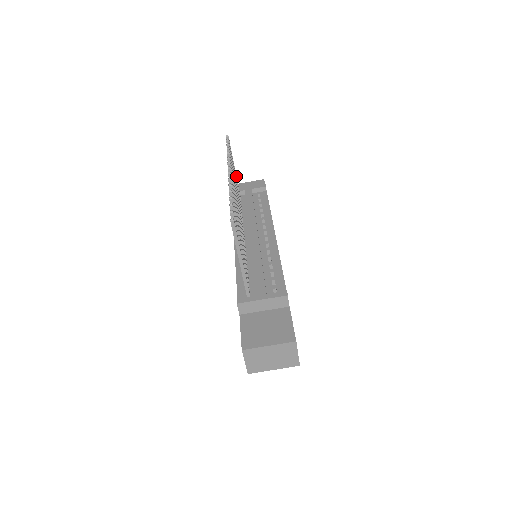
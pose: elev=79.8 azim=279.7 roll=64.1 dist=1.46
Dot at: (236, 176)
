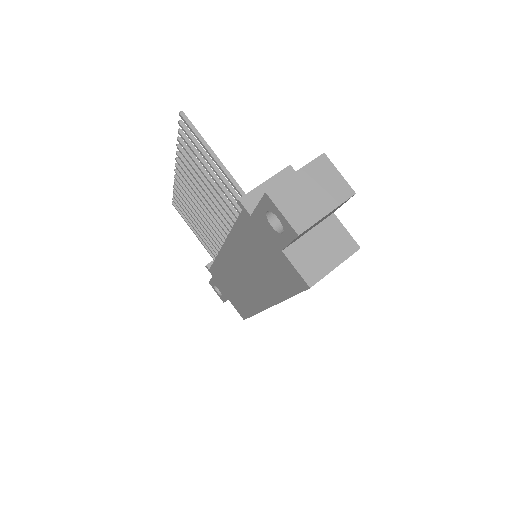
Dot at: (201, 239)
